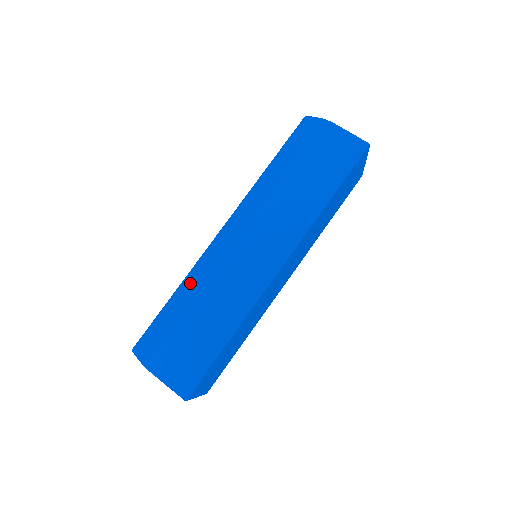
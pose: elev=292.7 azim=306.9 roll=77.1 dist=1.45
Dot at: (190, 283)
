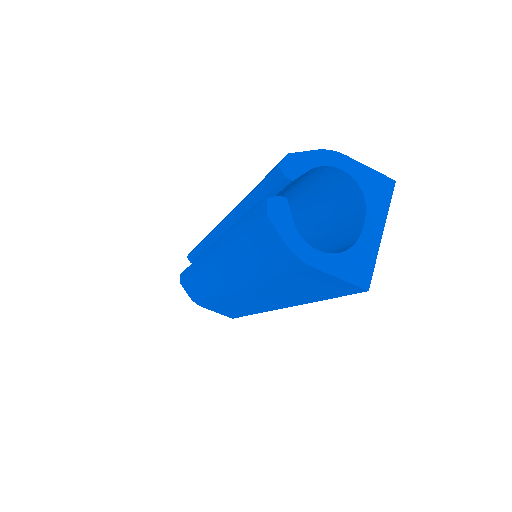
Dot at: (201, 282)
